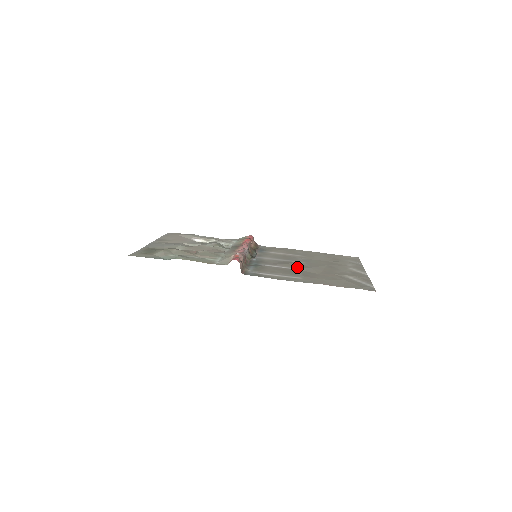
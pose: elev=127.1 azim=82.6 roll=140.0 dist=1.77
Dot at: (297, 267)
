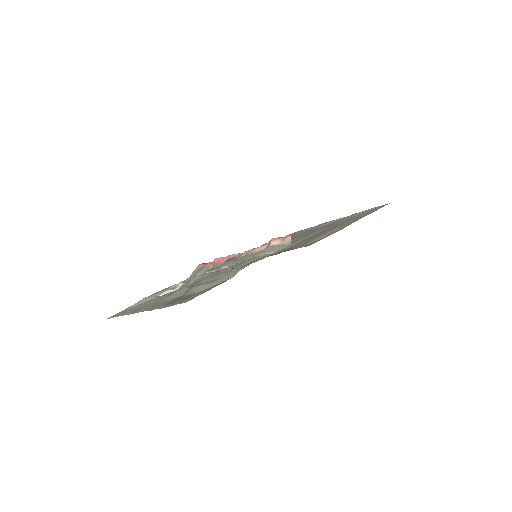
Dot at: (302, 239)
